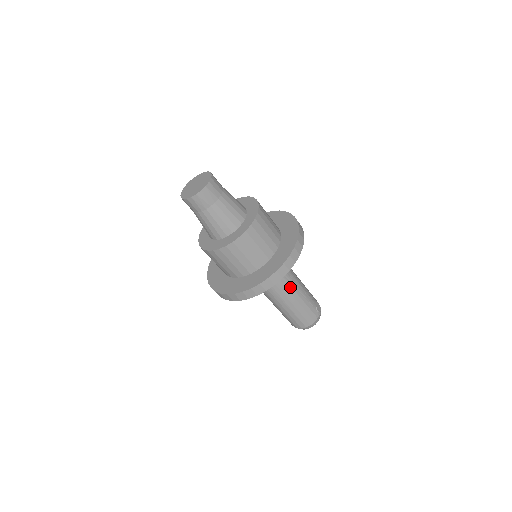
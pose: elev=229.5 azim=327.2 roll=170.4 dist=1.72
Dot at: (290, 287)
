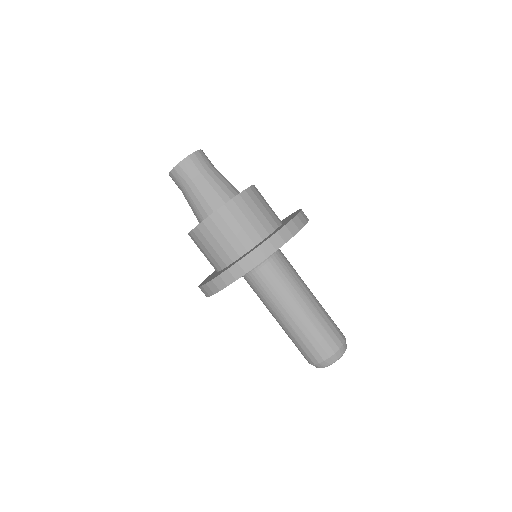
Dot at: occluded
